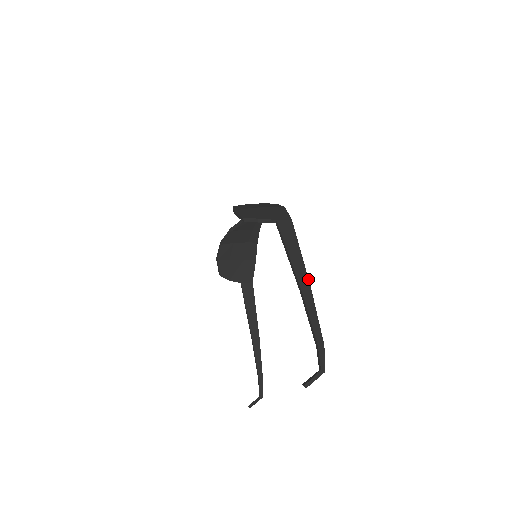
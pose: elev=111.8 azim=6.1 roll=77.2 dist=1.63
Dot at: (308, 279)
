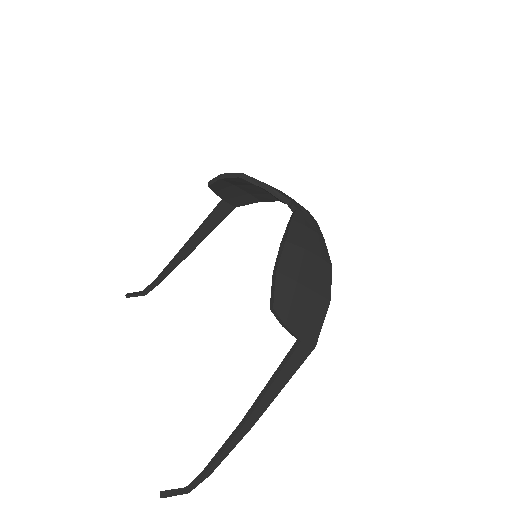
Dot at: occluded
